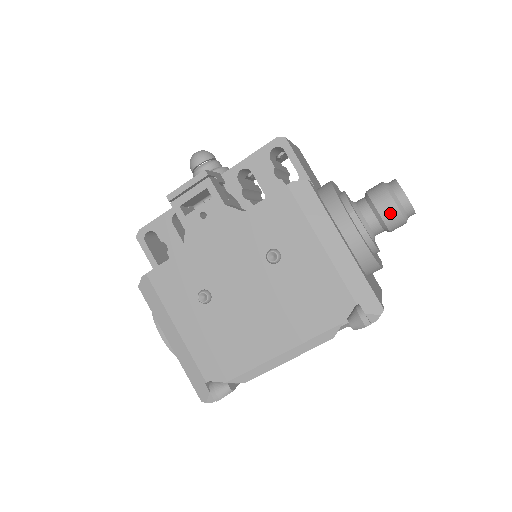
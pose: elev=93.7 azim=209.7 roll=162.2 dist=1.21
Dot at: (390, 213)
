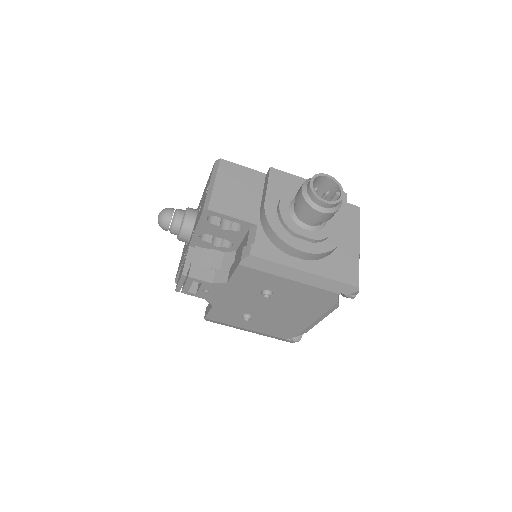
Dot at: (323, 218)
